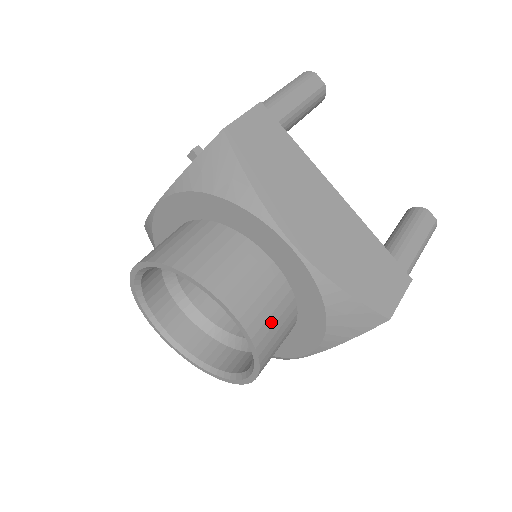
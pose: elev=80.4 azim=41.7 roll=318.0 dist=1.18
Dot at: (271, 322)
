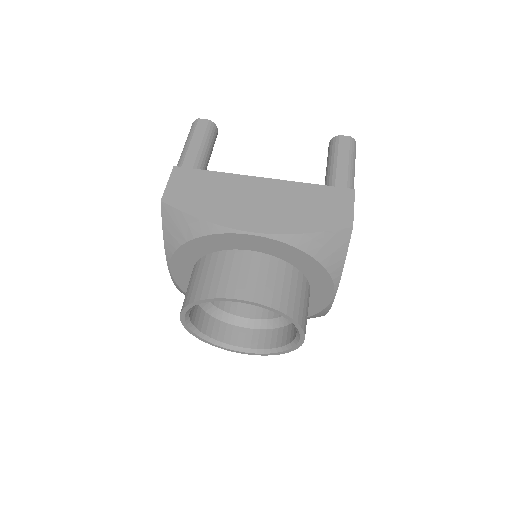
Dot at: (279, 288)
